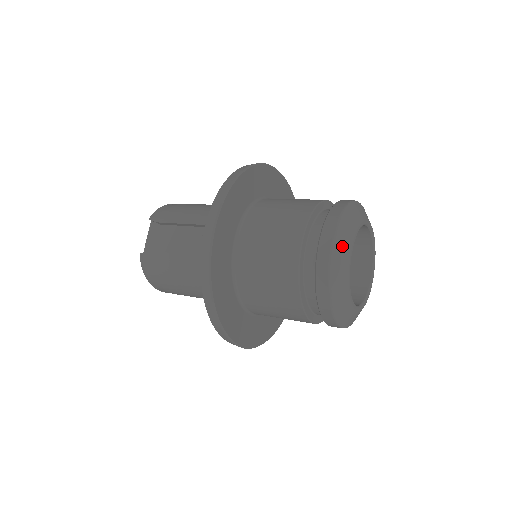
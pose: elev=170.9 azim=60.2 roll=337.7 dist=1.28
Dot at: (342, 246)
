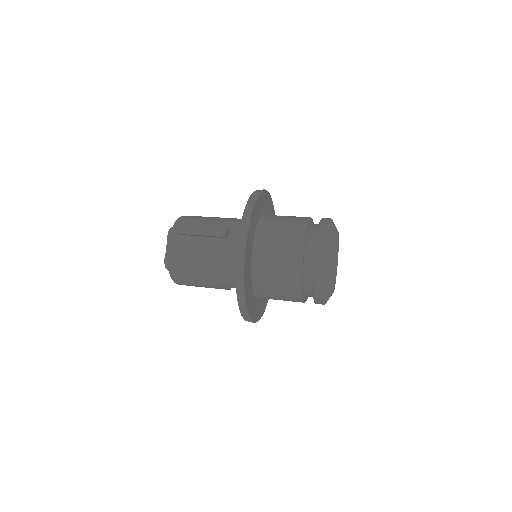
Dot at: (330, 253)
